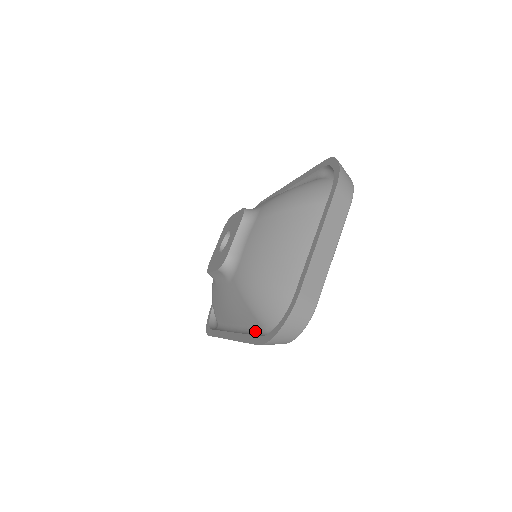
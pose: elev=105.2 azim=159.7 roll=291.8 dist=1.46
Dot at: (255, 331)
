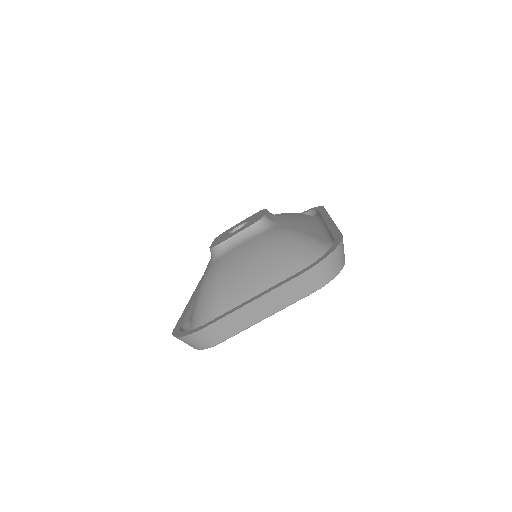
Dot at: (191, 315)
